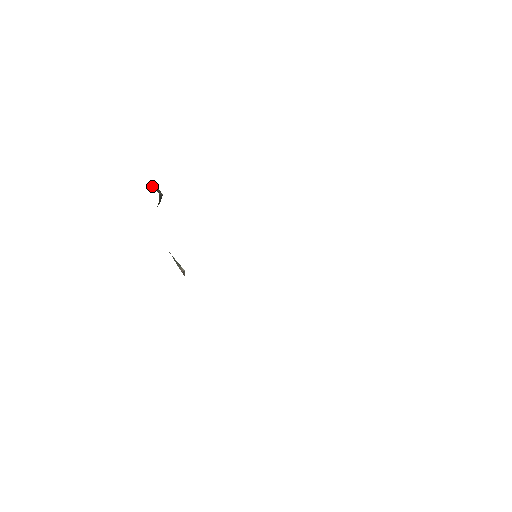
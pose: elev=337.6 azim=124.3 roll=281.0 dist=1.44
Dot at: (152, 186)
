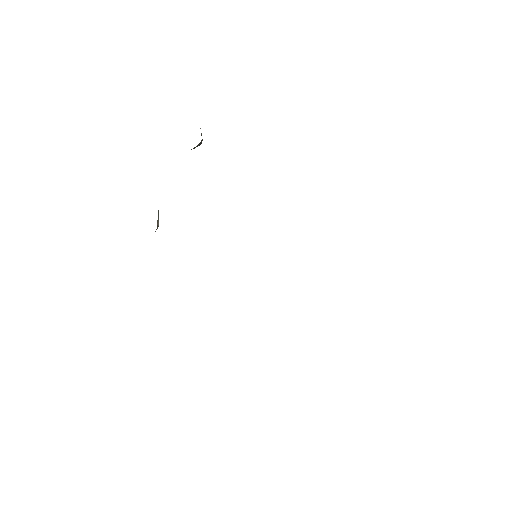
Dot at: occluded
